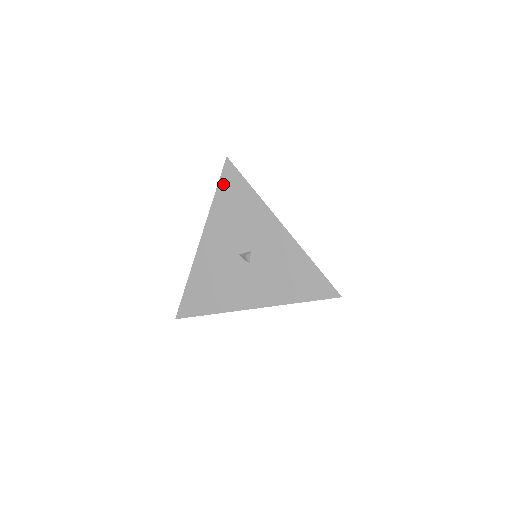
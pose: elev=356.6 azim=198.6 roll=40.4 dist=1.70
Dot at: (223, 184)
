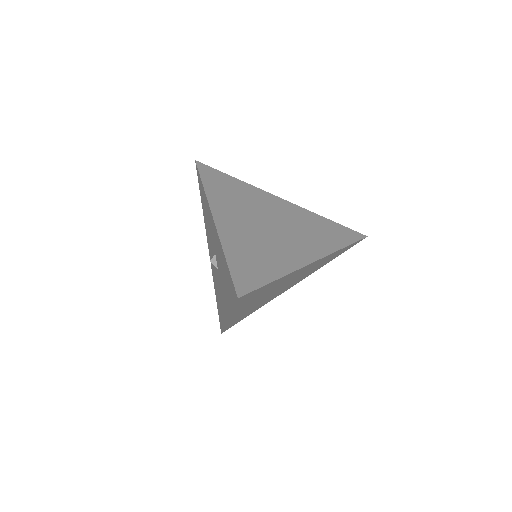
Dot at: (200, 189)
